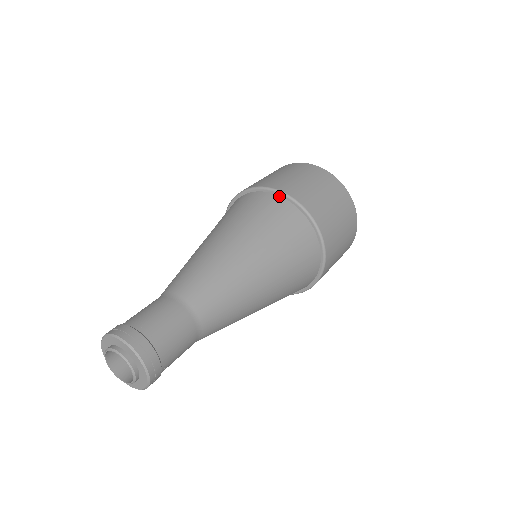
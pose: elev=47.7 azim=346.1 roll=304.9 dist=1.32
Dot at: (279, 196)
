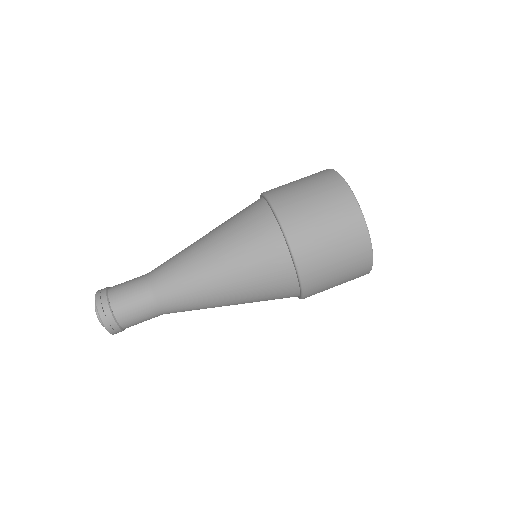
Dot at: (271, 211)
